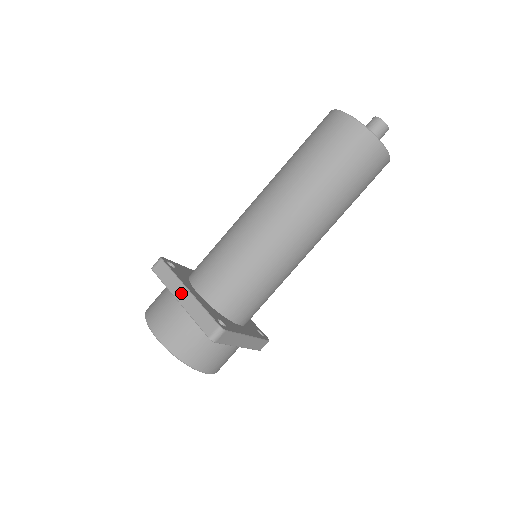
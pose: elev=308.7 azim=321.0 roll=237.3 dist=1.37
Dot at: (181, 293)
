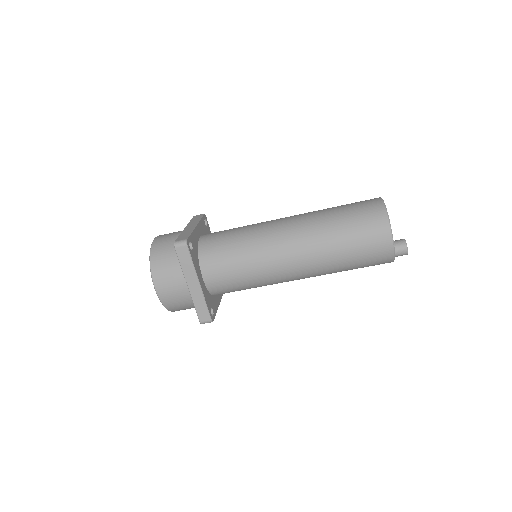
Dot at: (192, 282)
